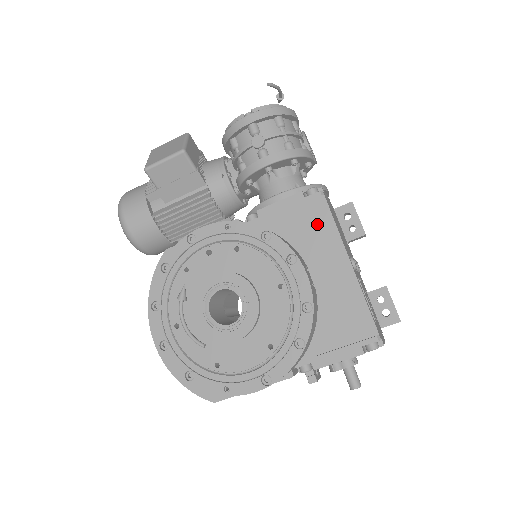
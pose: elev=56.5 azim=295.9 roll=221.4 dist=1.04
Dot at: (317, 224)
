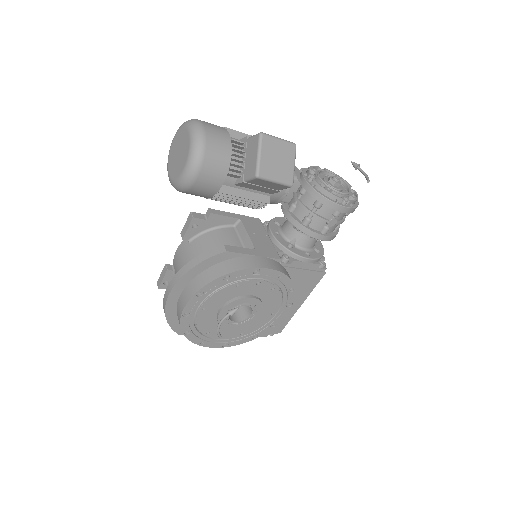
Dot at: (309, 283)
